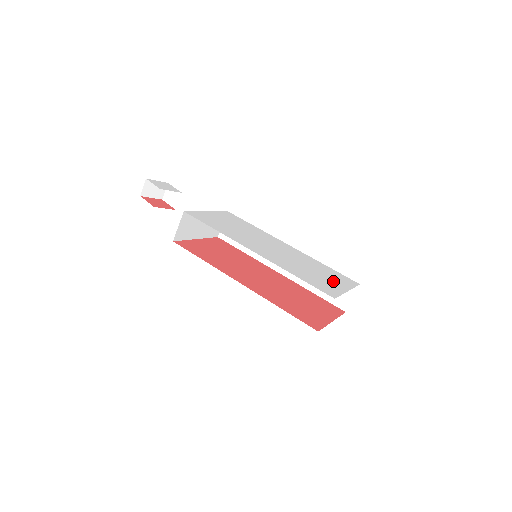
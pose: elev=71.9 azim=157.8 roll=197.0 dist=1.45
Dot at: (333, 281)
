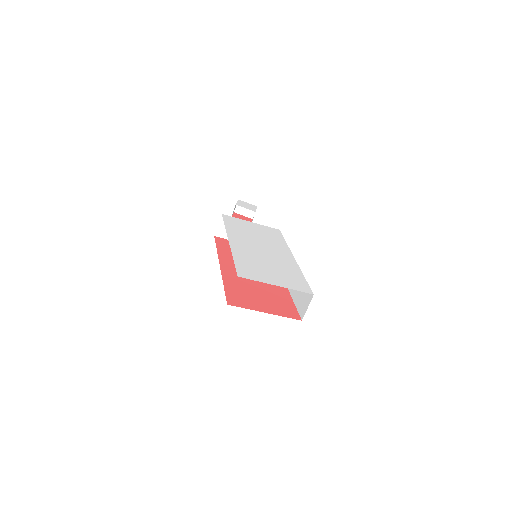
Dot at: (276, 278)
